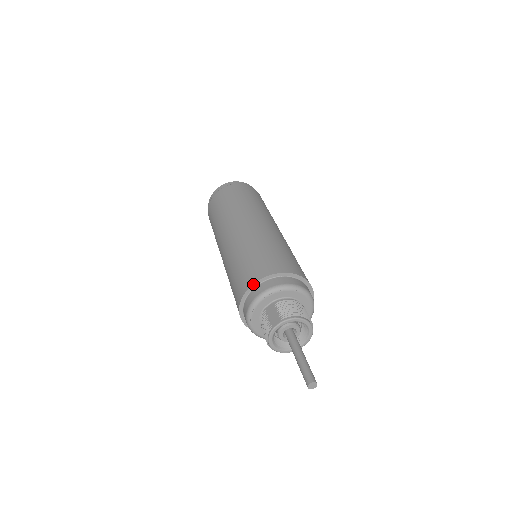
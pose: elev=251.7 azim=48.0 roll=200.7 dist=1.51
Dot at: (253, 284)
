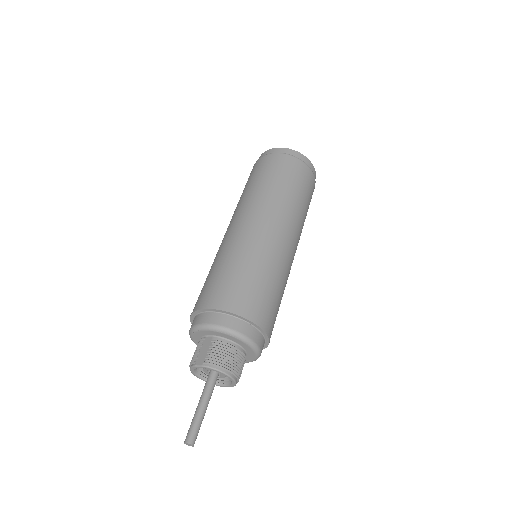
Dot at: (205, 309)
